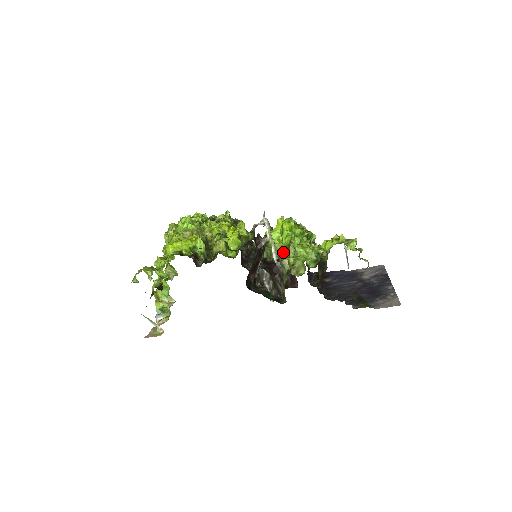
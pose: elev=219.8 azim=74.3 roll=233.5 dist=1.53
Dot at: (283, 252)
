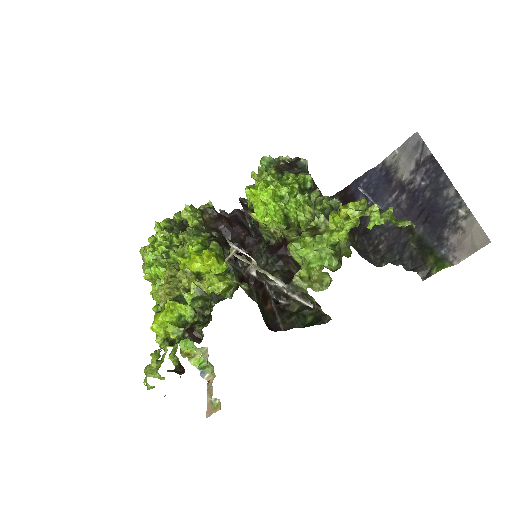
Dot at: (284, 231)
